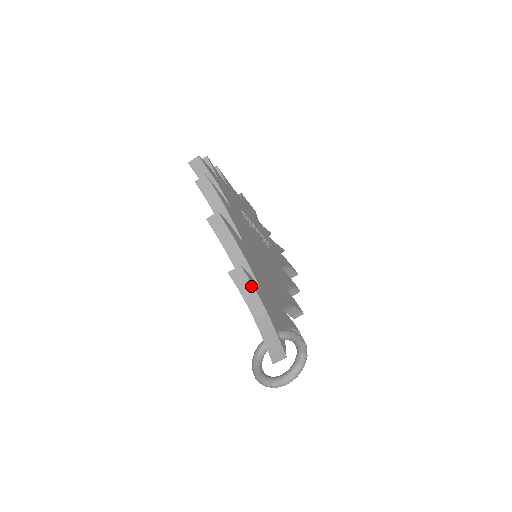
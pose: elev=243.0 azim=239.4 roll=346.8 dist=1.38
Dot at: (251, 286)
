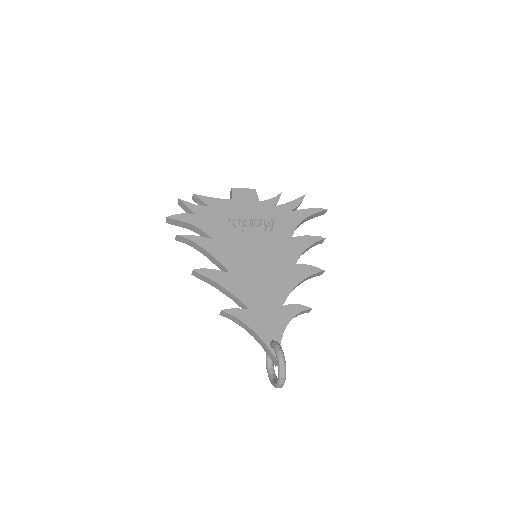
Dot at: (237, 319)
